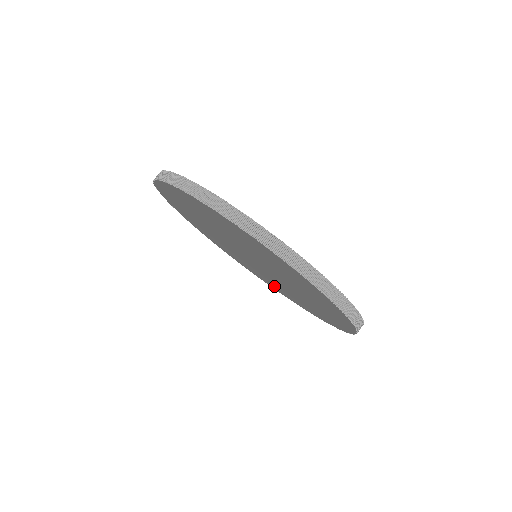
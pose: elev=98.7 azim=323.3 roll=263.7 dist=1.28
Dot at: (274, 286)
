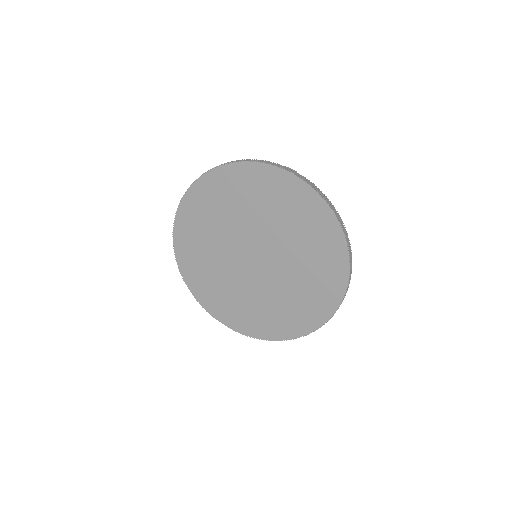
Dot at: (289, 320)
